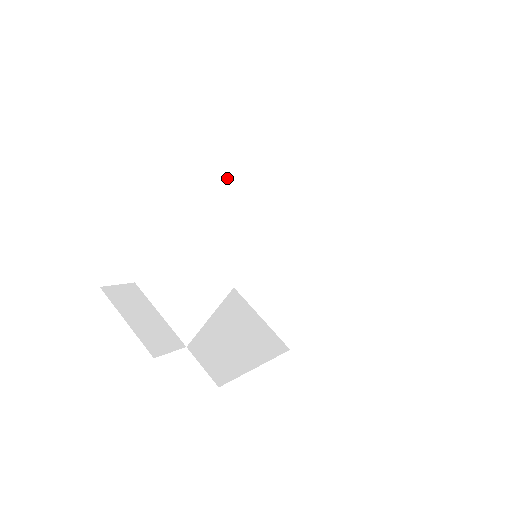
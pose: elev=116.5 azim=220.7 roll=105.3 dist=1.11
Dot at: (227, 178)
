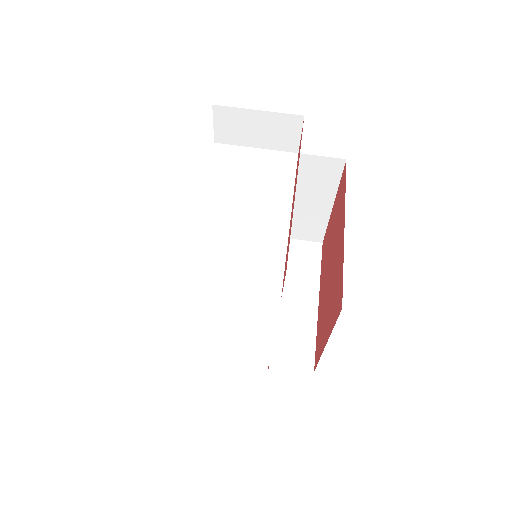
Dot at: (227, 162)
